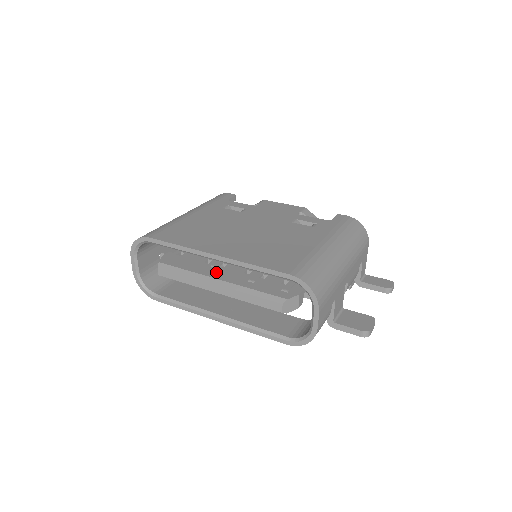
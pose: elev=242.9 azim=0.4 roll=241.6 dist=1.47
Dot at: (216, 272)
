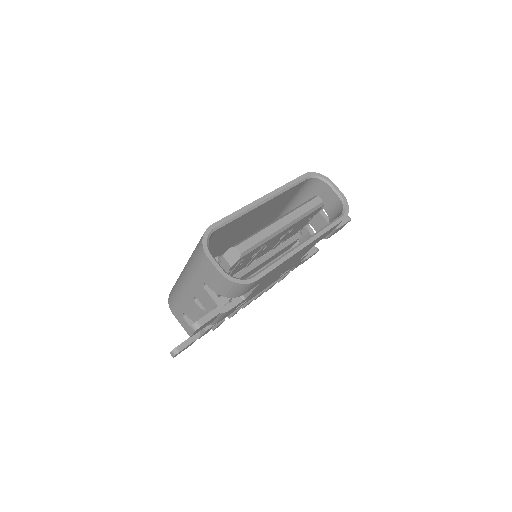
Dot at: occluded
